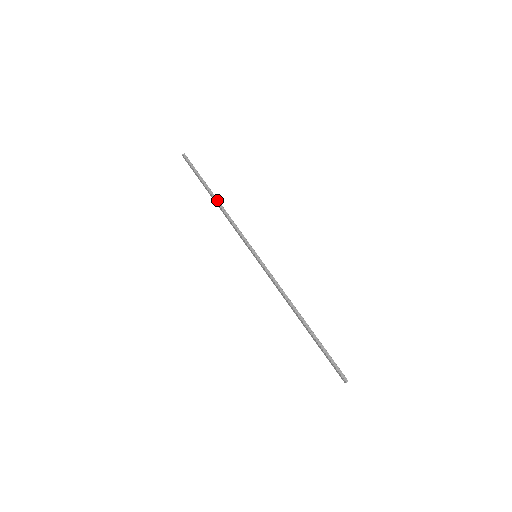
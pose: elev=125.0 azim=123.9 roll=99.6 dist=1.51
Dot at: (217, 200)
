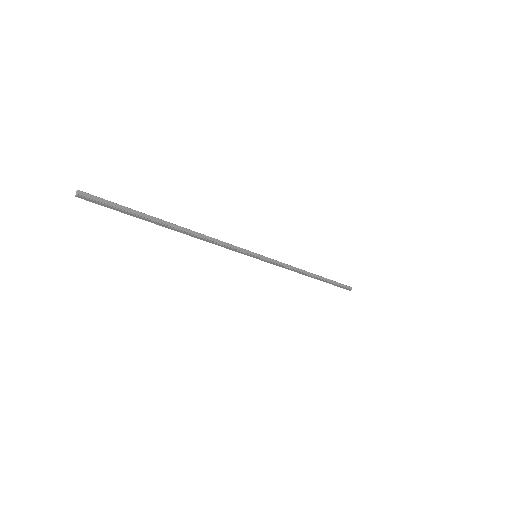
Dot at: (181, 228)
